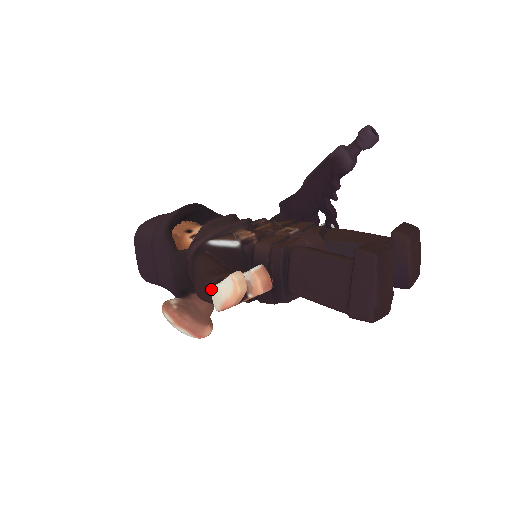
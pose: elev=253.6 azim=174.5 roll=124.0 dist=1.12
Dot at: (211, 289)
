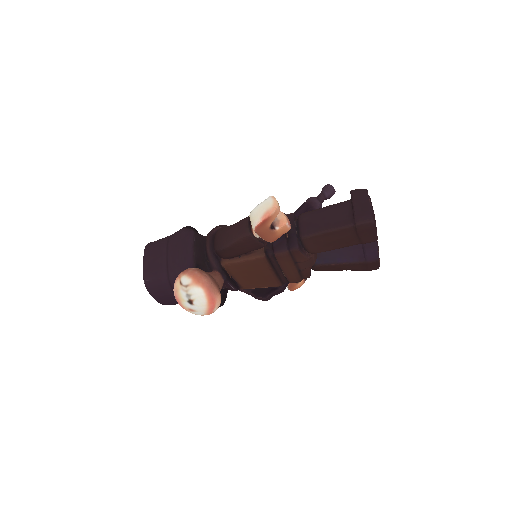
Dot at: (252, 210)
